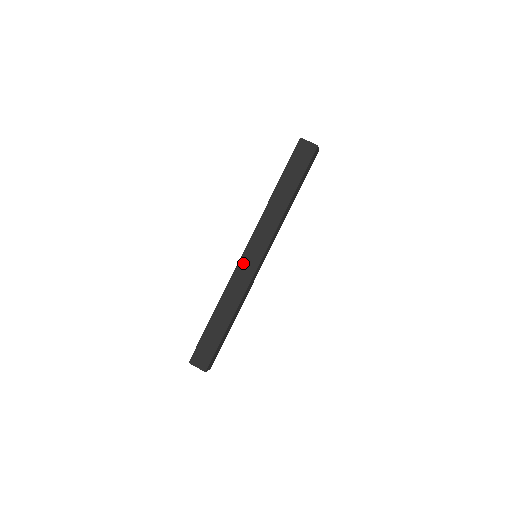
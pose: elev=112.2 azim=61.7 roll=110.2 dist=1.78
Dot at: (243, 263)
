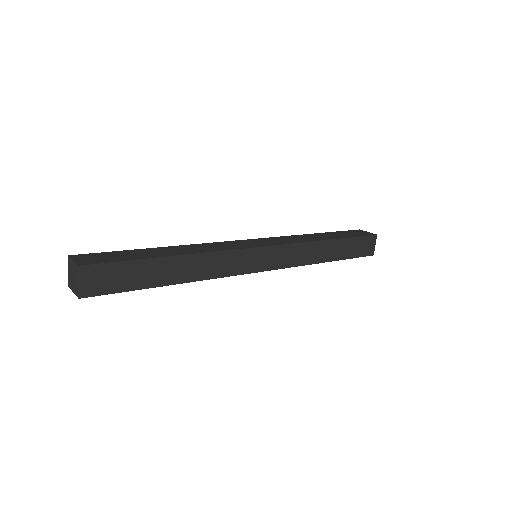
Dot at: (238, 242)
